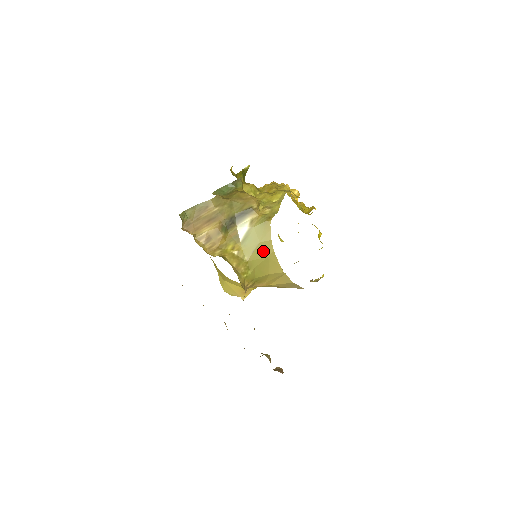
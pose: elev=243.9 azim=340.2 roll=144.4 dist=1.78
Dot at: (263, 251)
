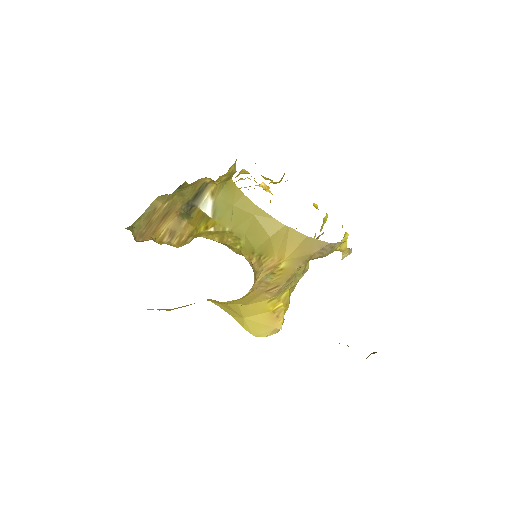
Dot at: (243, 212)
